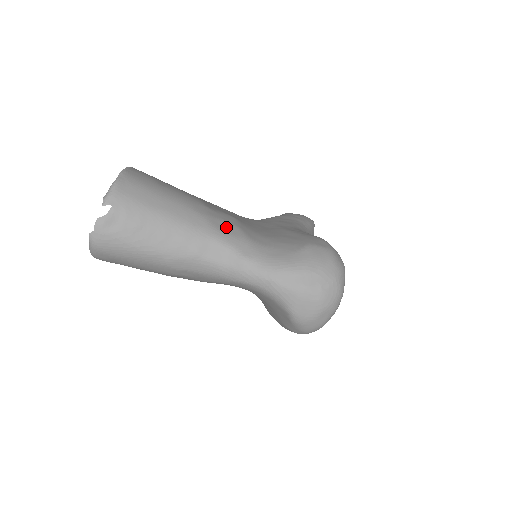
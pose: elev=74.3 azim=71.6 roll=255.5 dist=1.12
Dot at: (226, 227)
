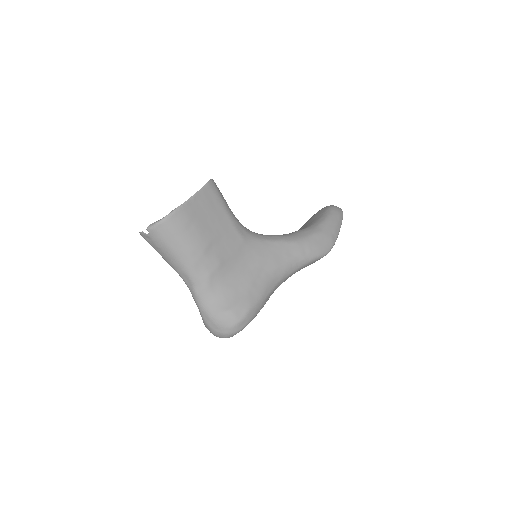
Dot at: (201, 272)
